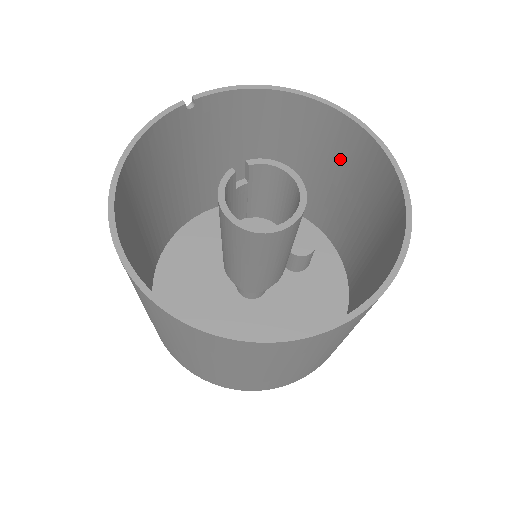
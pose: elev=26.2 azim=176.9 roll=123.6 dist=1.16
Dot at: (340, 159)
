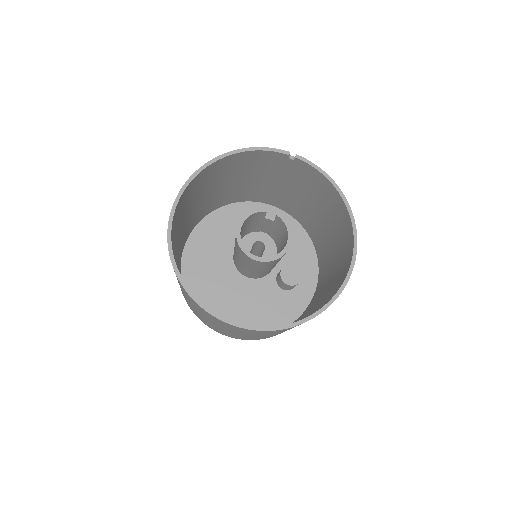
Dot at: (341, 258)
